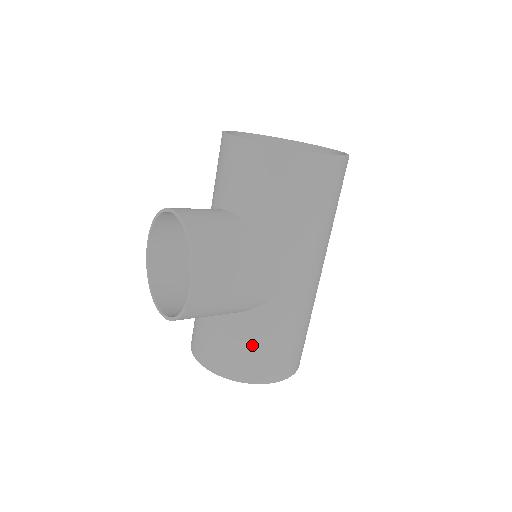
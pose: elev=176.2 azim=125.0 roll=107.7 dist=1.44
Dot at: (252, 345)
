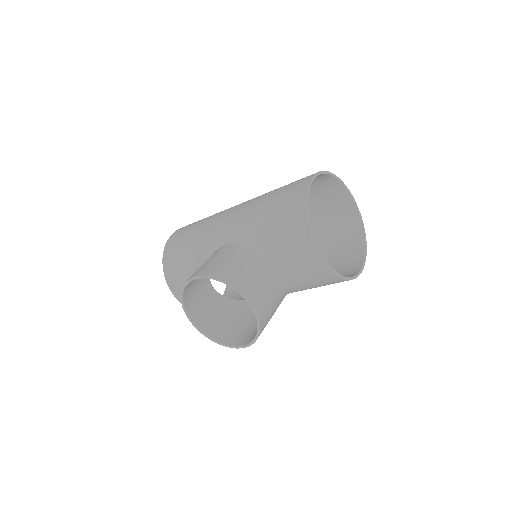
Dot at: occluded
